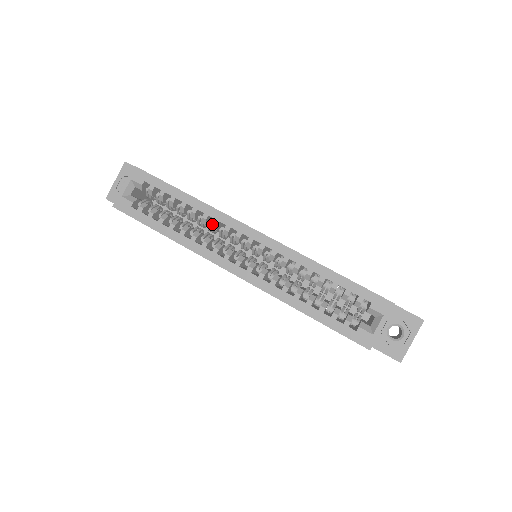
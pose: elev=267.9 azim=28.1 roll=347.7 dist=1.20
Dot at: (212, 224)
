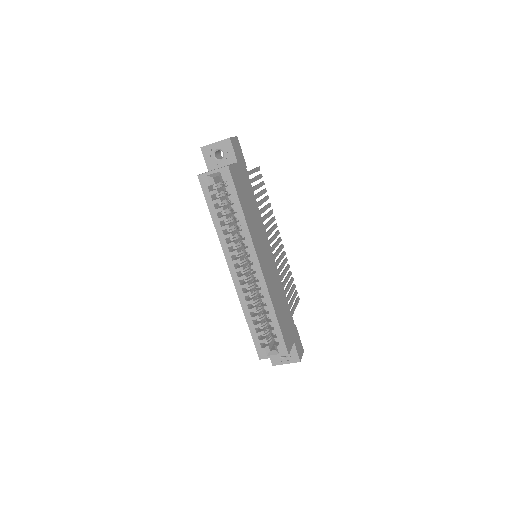
Dot at: (243, 236)
